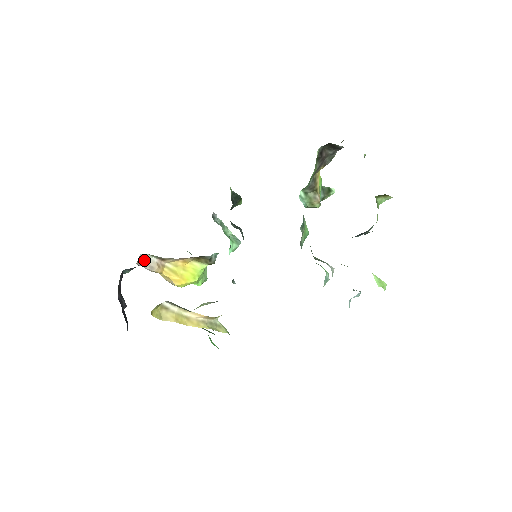
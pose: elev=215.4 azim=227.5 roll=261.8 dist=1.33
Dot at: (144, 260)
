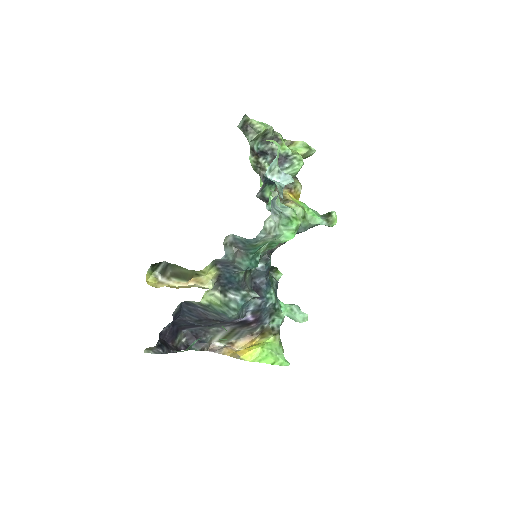
Dot at: (216, 348)
